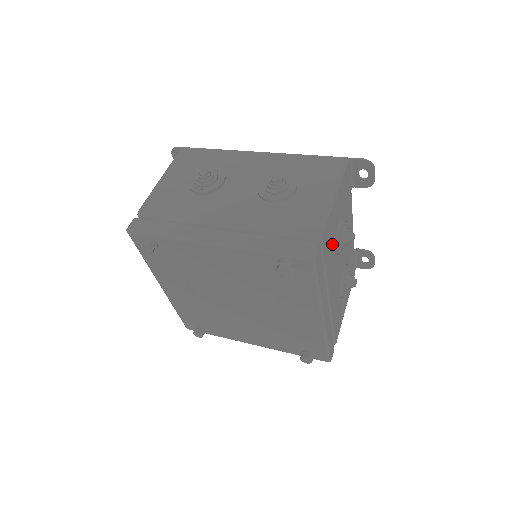
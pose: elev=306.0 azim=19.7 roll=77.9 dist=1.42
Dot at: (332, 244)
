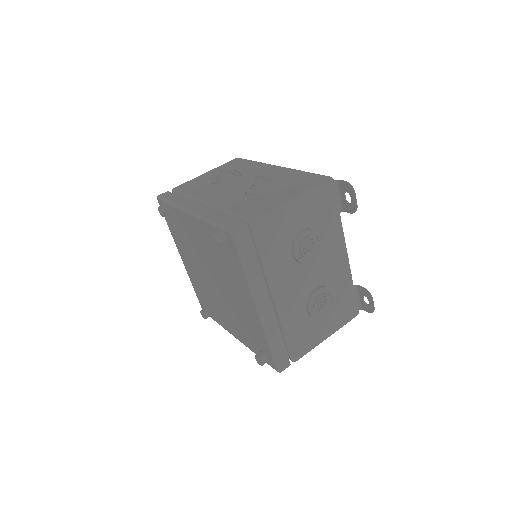
Dot at: (283, 243)
